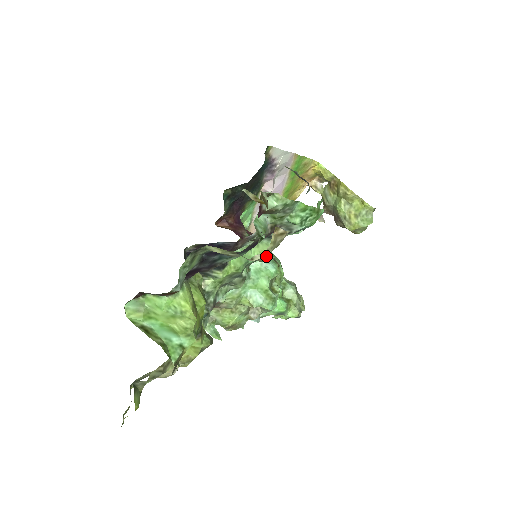
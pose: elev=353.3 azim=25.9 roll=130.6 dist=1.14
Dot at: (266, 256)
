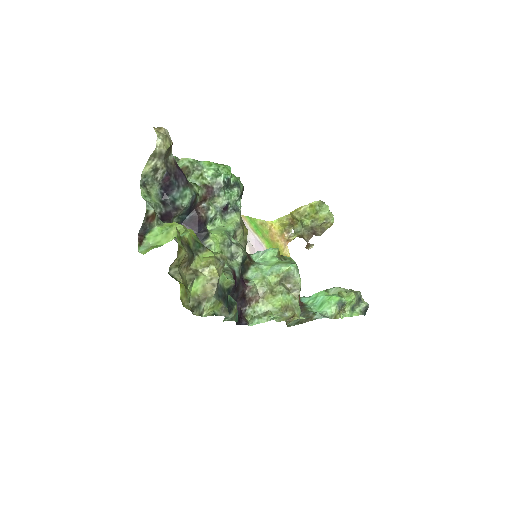
Dot at: (161, 139)
